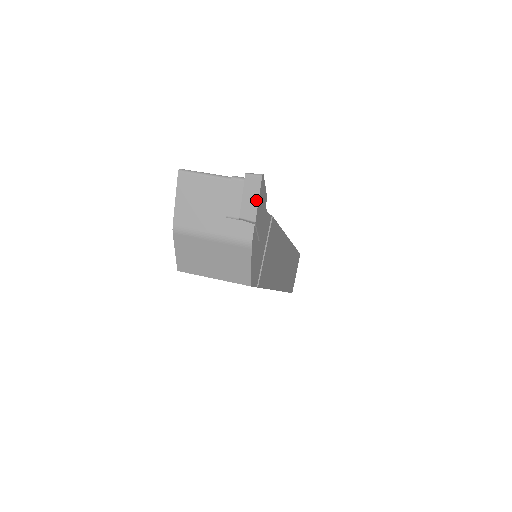
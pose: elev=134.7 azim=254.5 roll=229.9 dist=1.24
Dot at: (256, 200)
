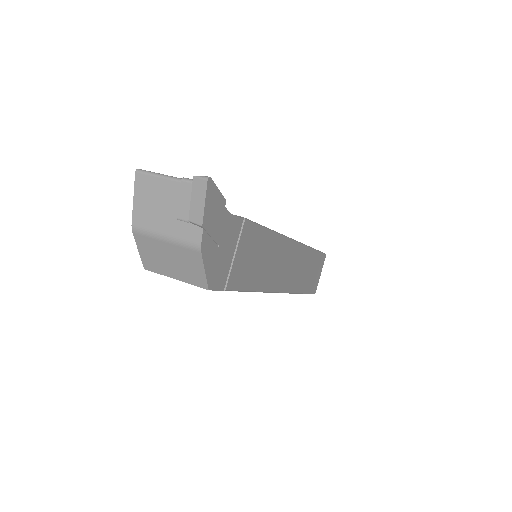
Dot at: (203, 203)
